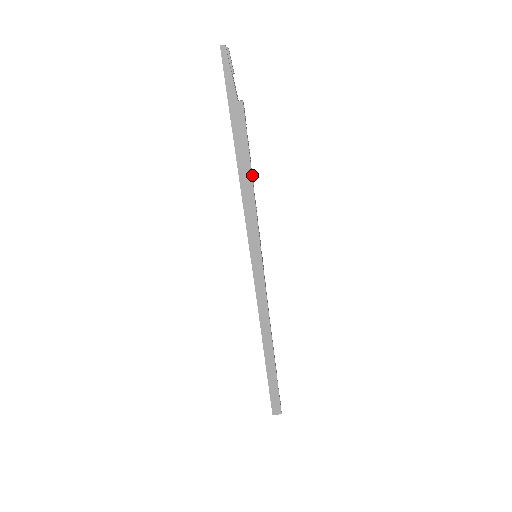
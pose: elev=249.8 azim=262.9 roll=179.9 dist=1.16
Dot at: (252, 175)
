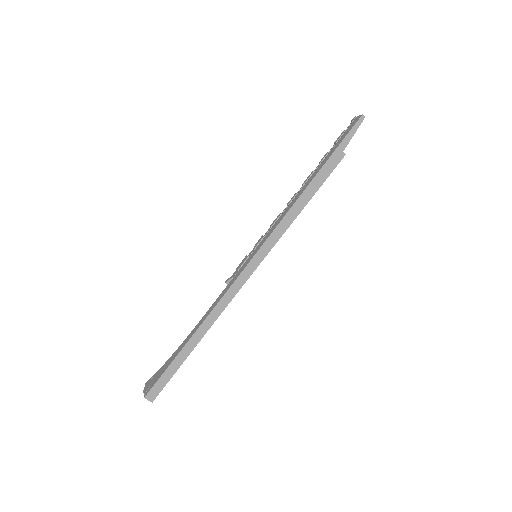
Dot at: occluded
